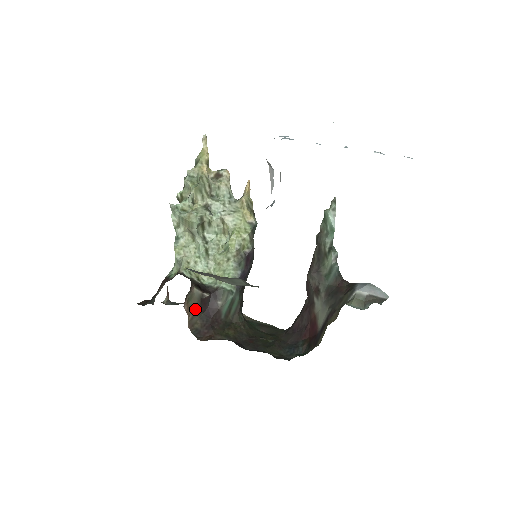
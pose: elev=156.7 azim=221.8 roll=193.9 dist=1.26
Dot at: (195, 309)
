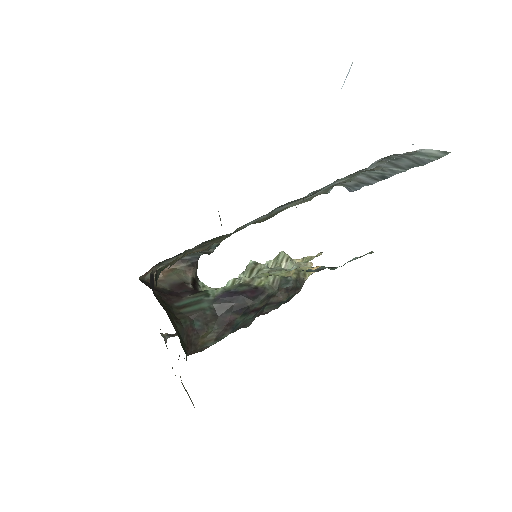
Dot at: (170, 280)
